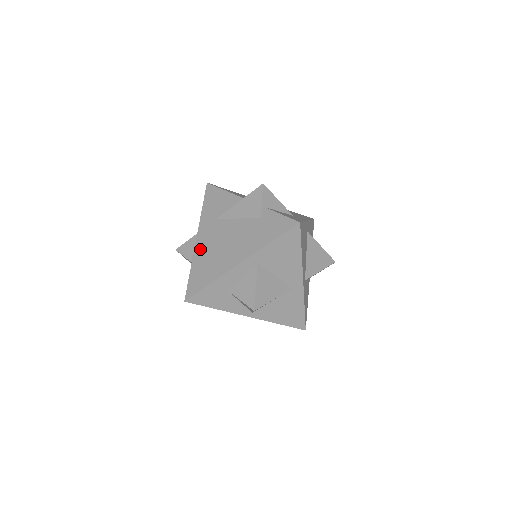
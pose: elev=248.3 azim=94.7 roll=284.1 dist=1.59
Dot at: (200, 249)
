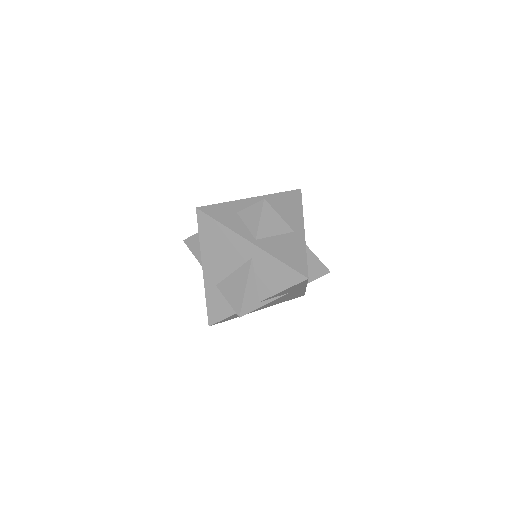
Dot at: occluded
